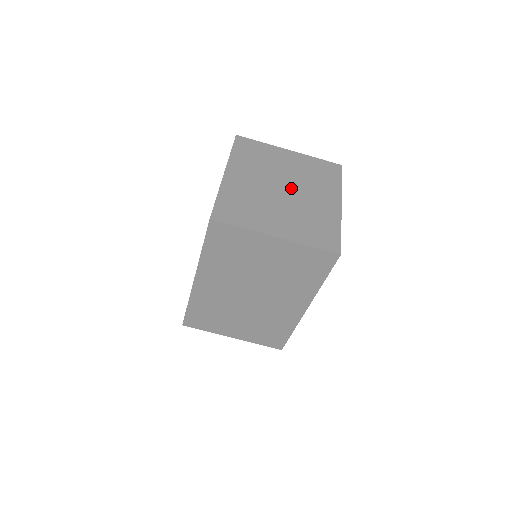
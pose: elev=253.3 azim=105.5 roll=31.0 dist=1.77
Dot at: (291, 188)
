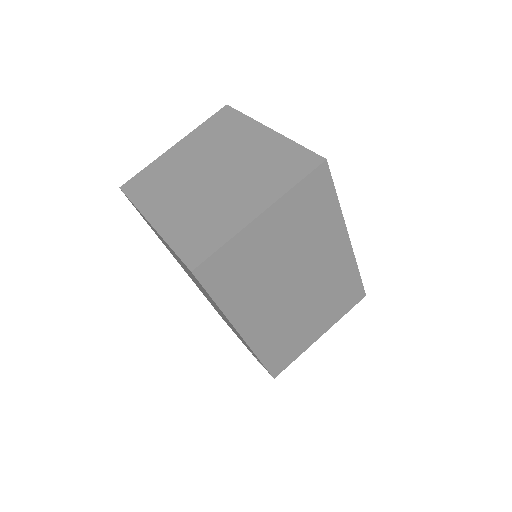
Dot at: (216, 167)
